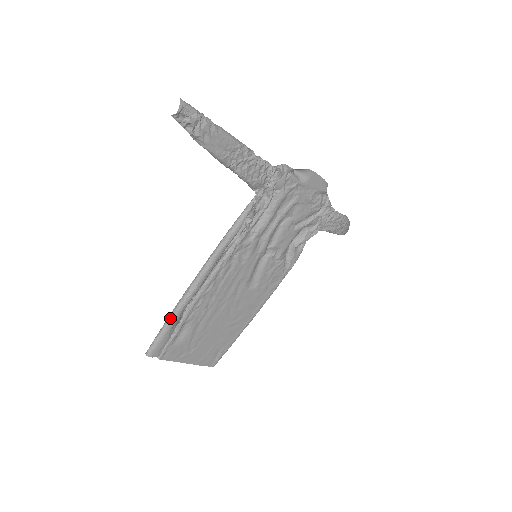
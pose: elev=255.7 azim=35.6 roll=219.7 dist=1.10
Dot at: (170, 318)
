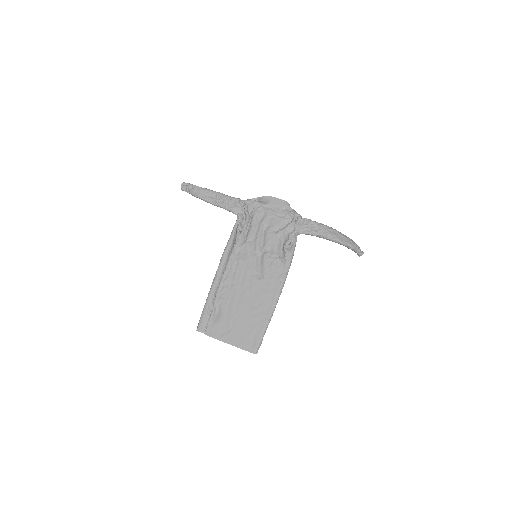
Dot at: (206, 301)
